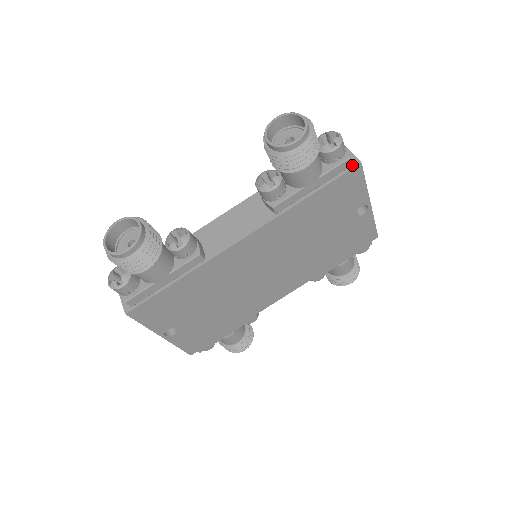
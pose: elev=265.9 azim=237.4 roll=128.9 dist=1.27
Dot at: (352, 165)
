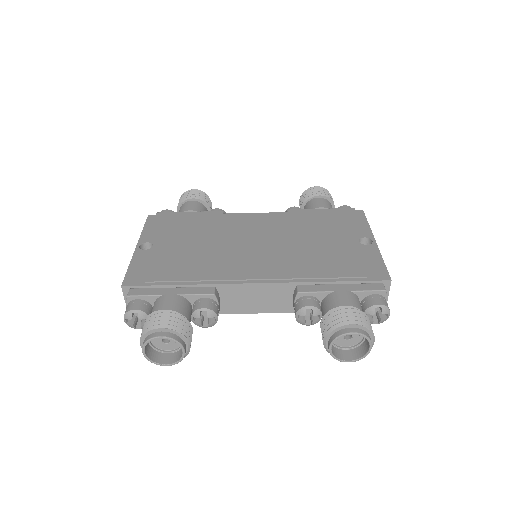
Dot at: occluded
